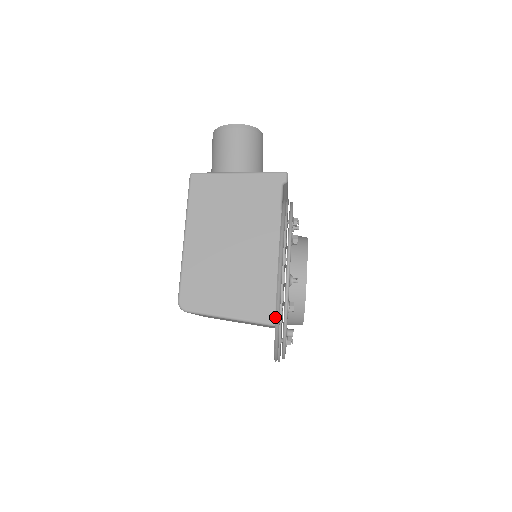
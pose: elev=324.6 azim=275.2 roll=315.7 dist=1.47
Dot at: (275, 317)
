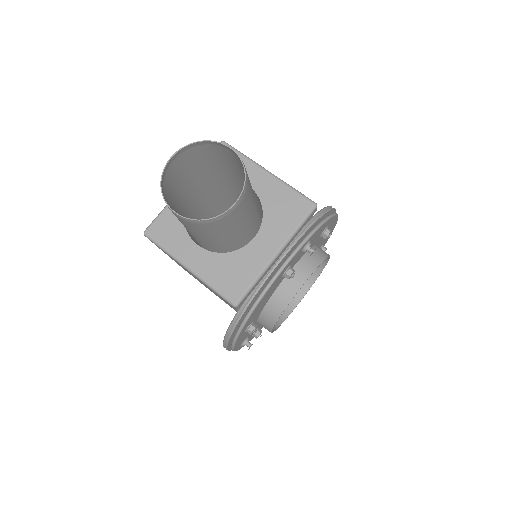
Dot at: occluded
